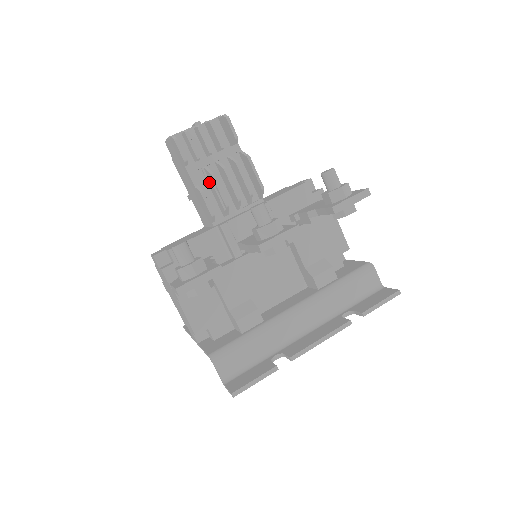
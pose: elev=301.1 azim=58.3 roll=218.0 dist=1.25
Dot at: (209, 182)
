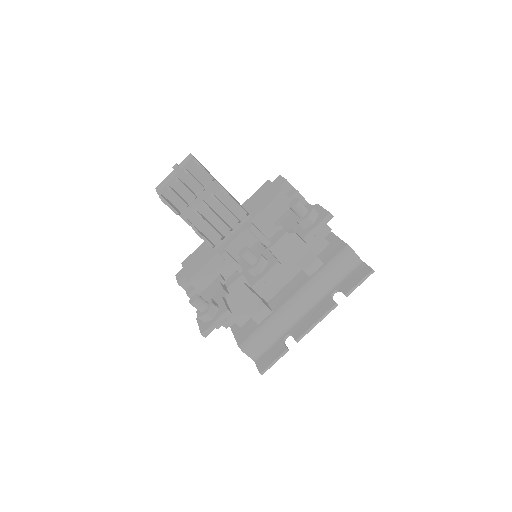
Dot at: (201, 221)
